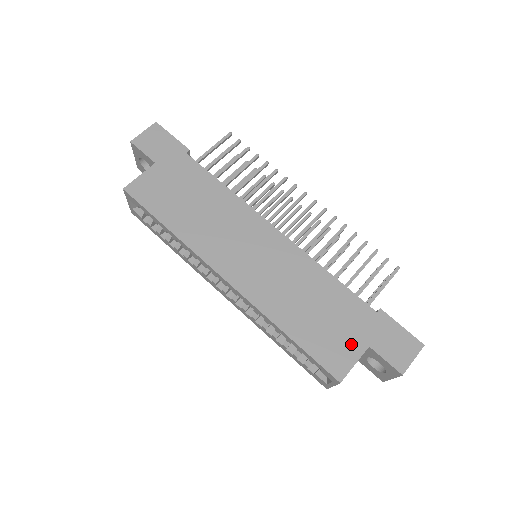
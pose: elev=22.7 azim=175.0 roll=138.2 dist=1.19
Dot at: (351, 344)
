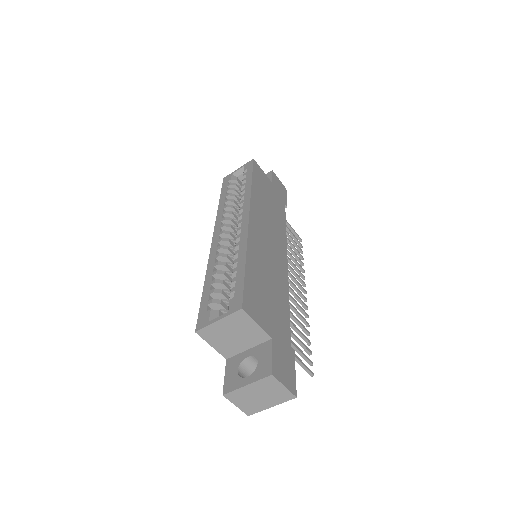
Dot at: (266, 320)
